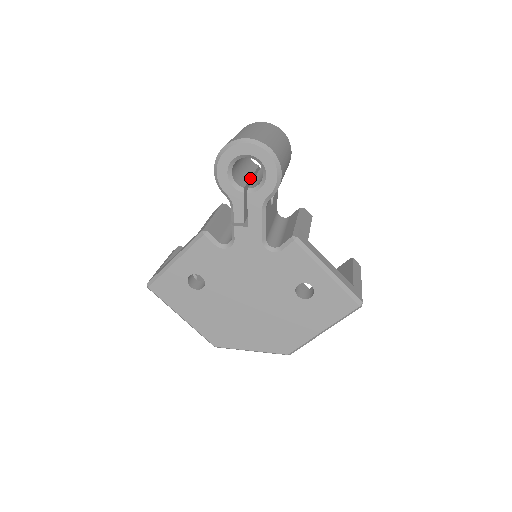
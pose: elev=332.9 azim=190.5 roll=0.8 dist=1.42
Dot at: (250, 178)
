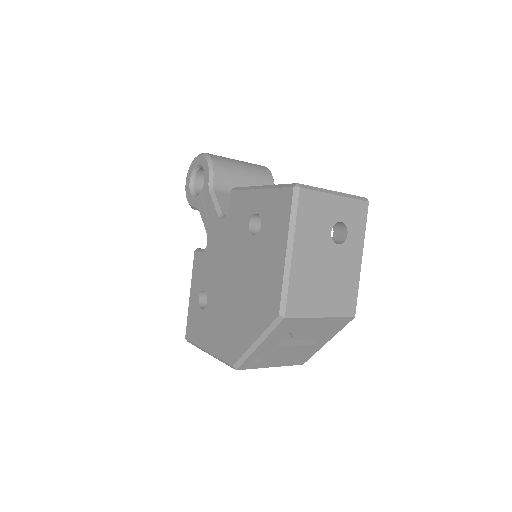
Dot at: occluded
